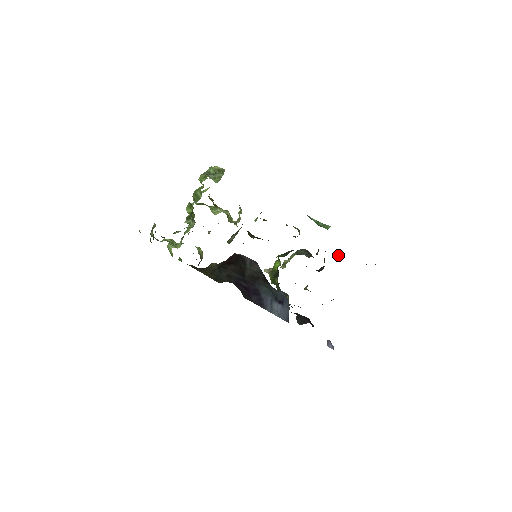
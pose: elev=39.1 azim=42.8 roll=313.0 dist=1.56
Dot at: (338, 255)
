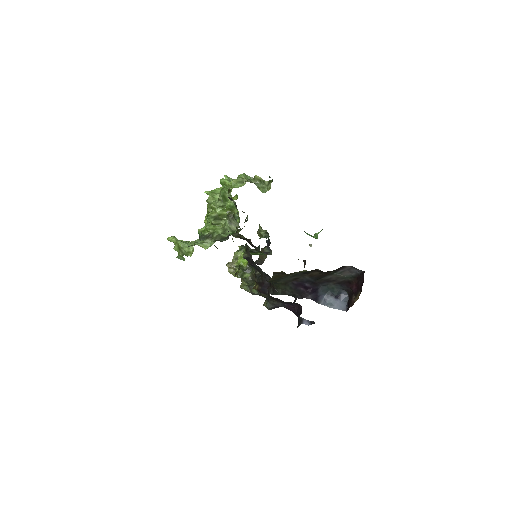
Dot at: occluded
